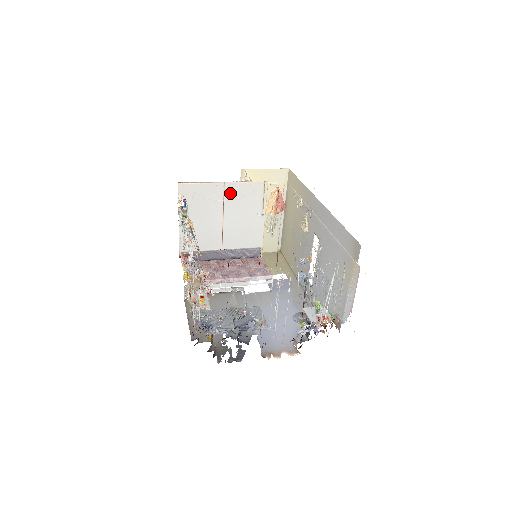
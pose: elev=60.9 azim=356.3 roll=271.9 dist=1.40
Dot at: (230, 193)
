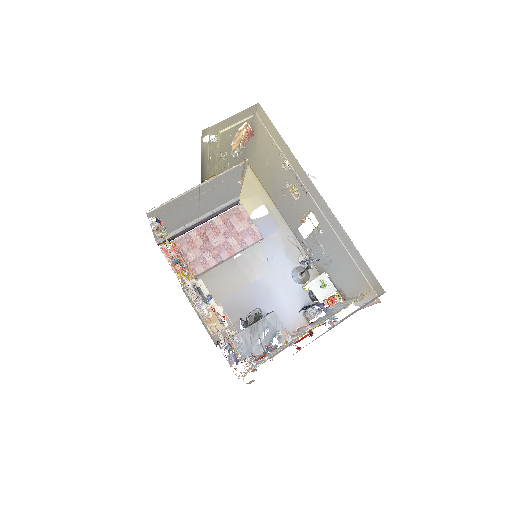
Dot at: (206, 188)
